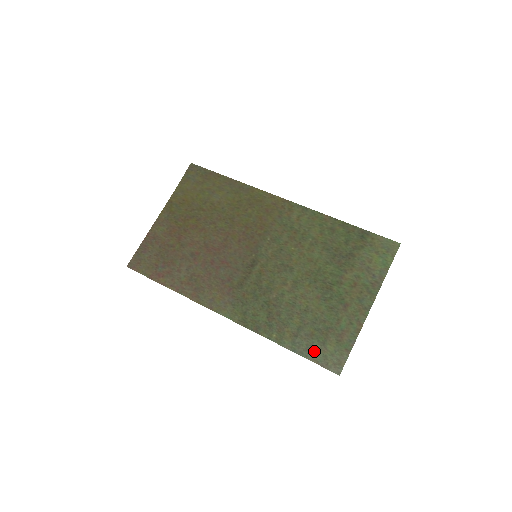
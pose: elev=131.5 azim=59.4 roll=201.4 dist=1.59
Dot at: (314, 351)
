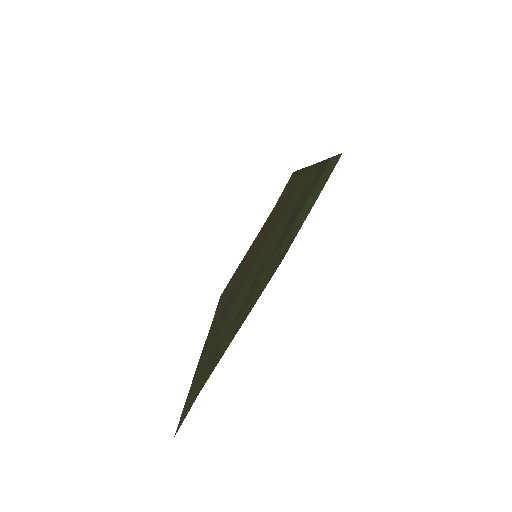
Dot at: (193, 389)
